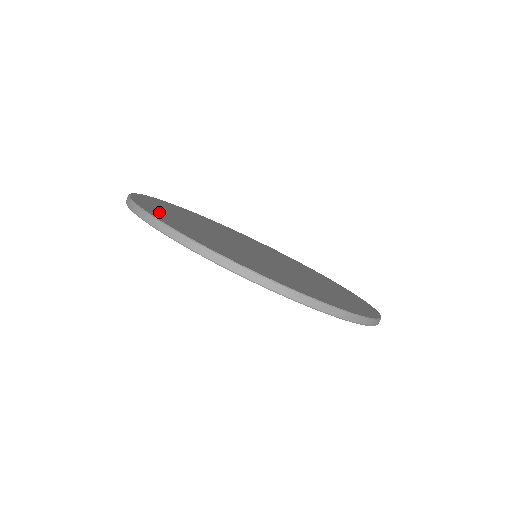
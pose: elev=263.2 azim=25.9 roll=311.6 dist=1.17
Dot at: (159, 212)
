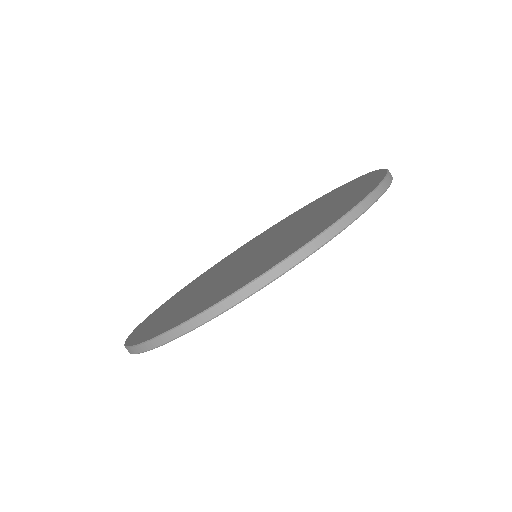
Dot at: (162, 325)
